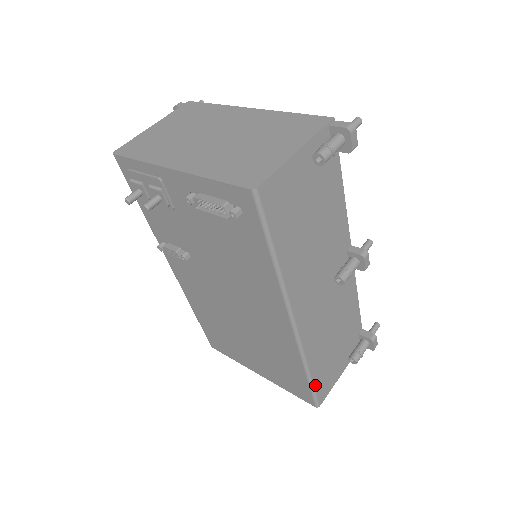
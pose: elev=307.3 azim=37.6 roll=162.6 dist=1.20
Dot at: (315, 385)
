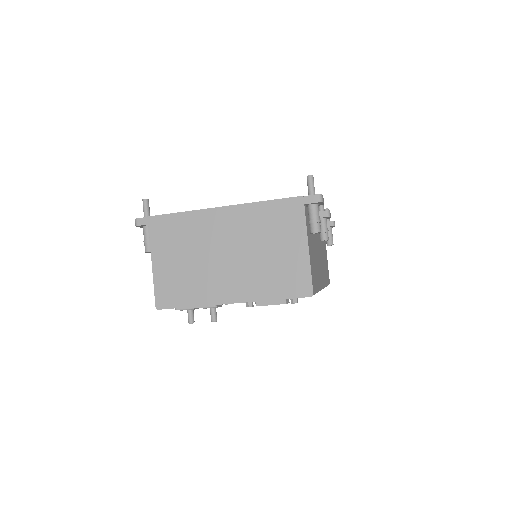
Dot at: (328, 283)
